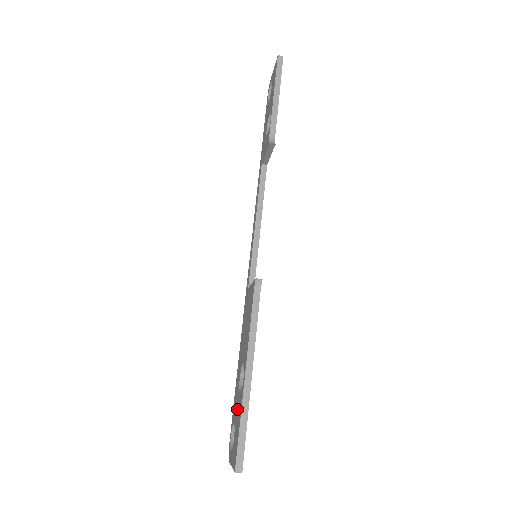
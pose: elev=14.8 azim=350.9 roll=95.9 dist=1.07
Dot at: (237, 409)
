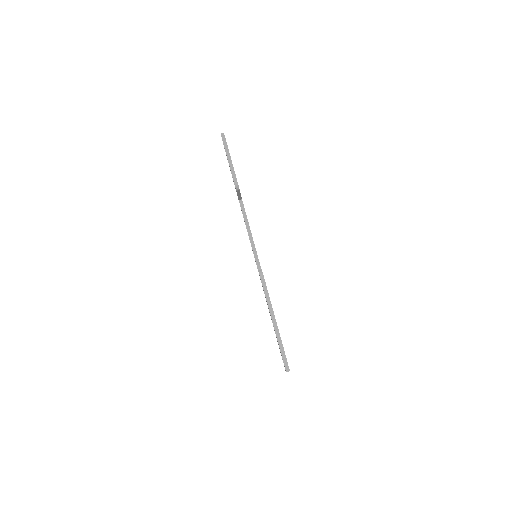
Dot at: occluded
